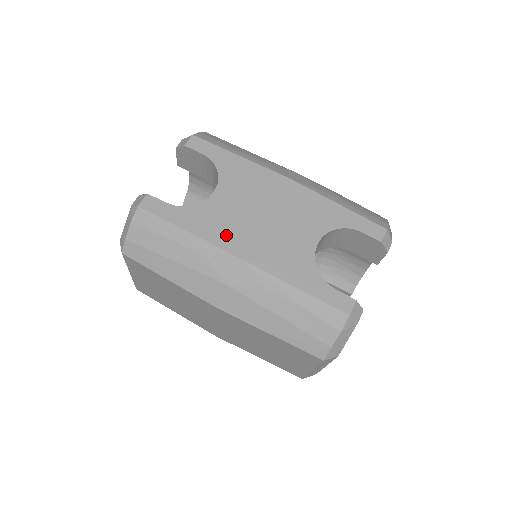
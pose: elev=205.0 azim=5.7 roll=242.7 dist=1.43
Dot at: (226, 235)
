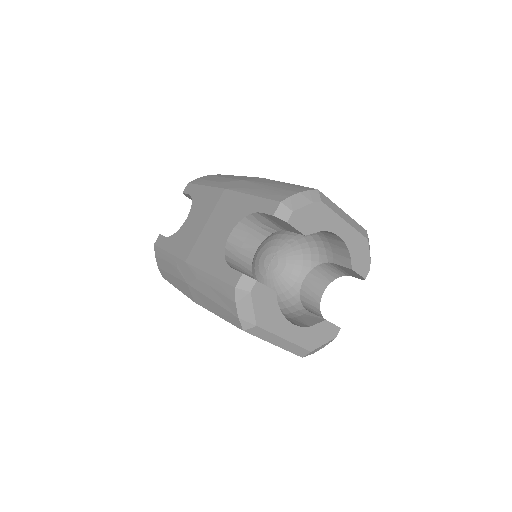
Dot at: (183, 248)
